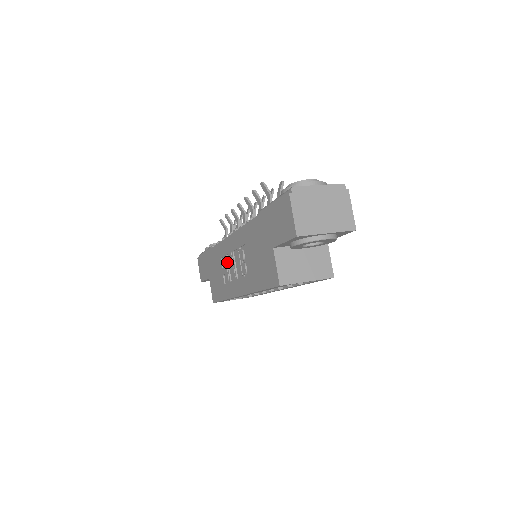
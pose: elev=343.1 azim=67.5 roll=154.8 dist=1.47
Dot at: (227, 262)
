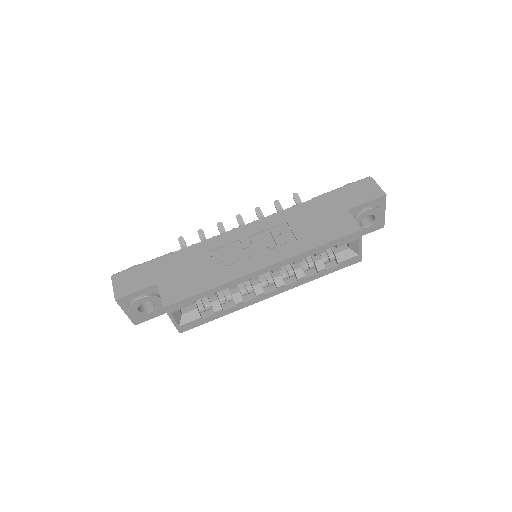
Dot at: (232, 248)
